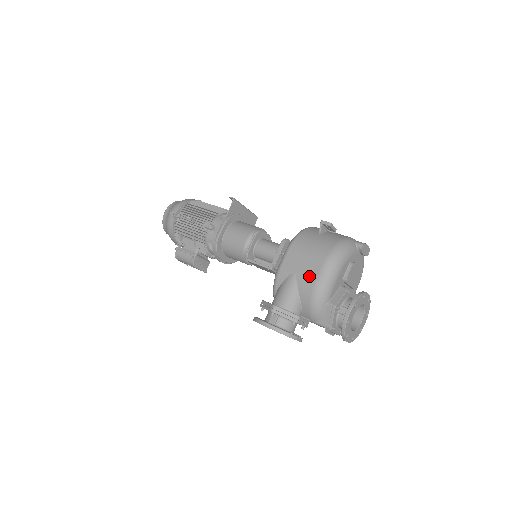
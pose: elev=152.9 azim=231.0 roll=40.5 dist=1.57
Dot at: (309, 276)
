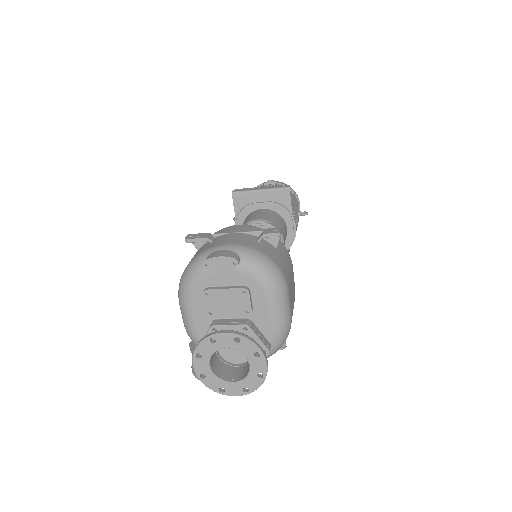
Dot at: occluded
